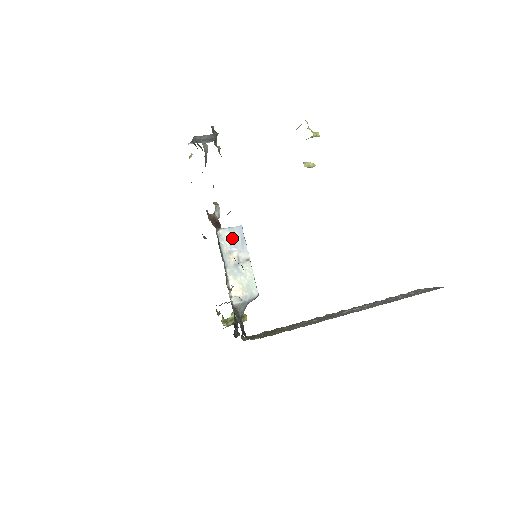
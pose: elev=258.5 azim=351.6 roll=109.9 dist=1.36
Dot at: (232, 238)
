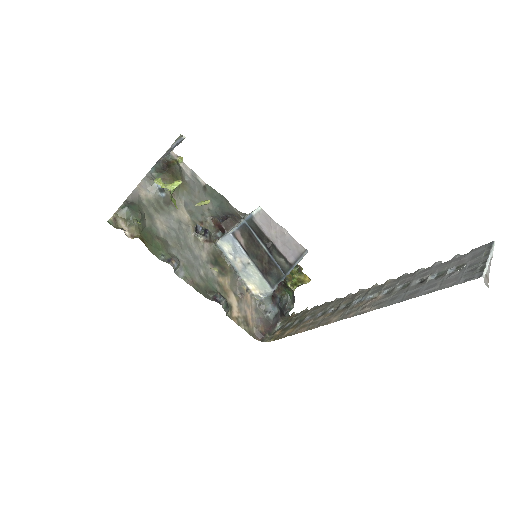
Dot at: (229, 246)
